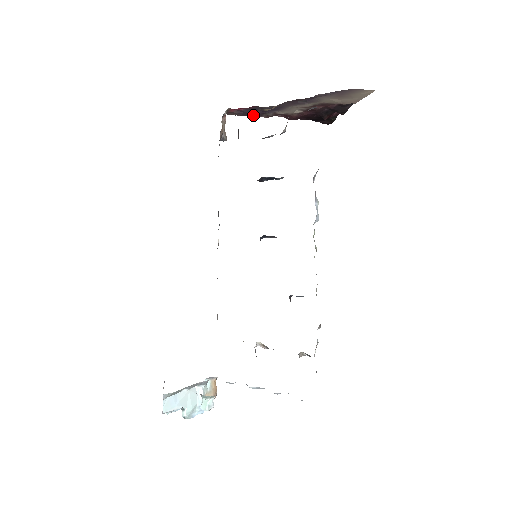
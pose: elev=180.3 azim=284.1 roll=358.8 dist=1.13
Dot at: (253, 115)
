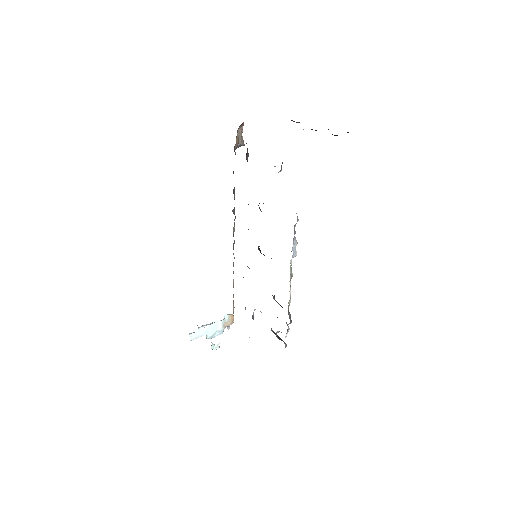
Dot at: occluded
